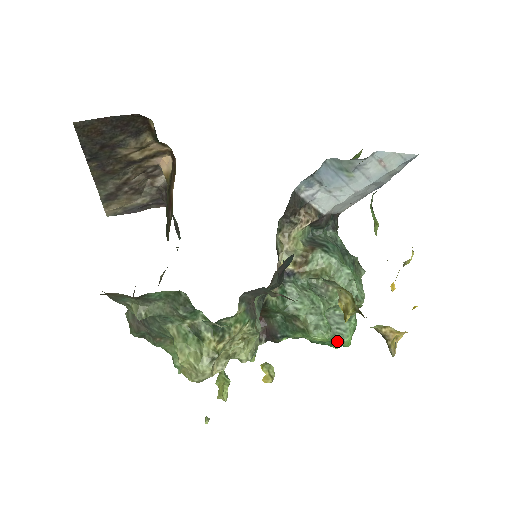
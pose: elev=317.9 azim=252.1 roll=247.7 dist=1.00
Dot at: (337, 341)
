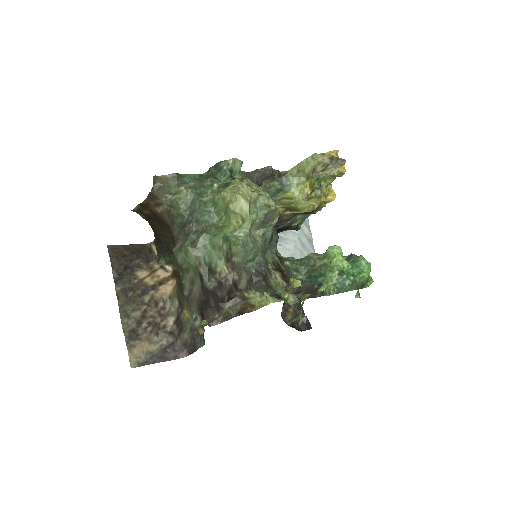
Dot at: (357, 262)
